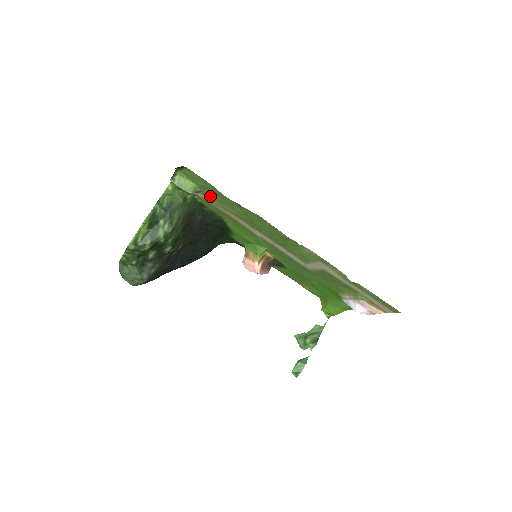
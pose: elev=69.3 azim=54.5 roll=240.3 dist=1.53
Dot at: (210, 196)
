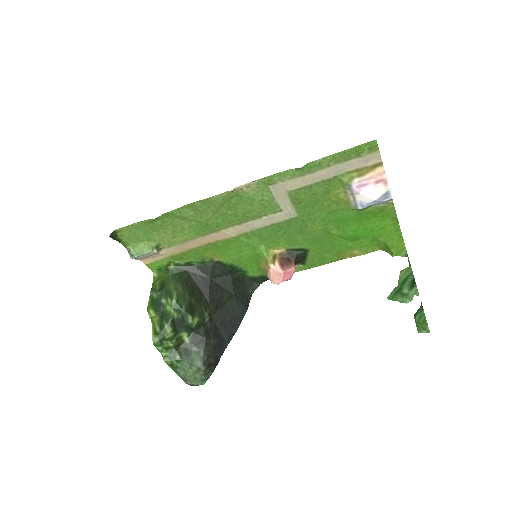
Dot at: (166, 241)
